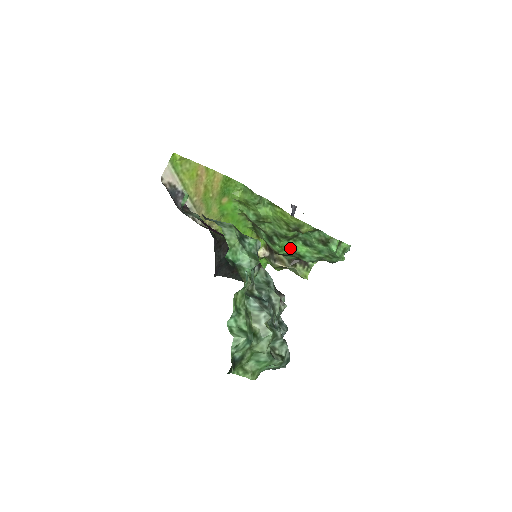
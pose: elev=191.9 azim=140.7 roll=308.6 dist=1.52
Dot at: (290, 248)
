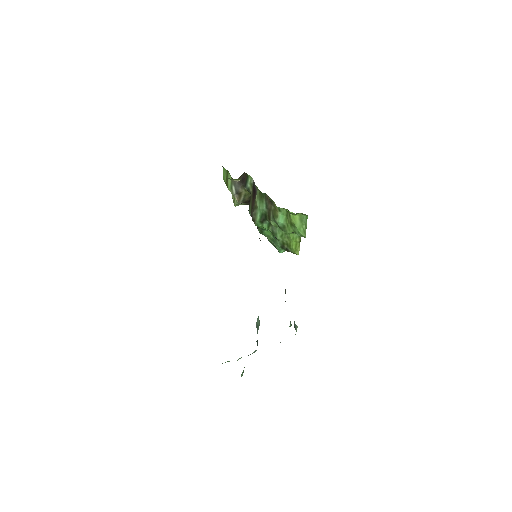
Dot at: occluded
